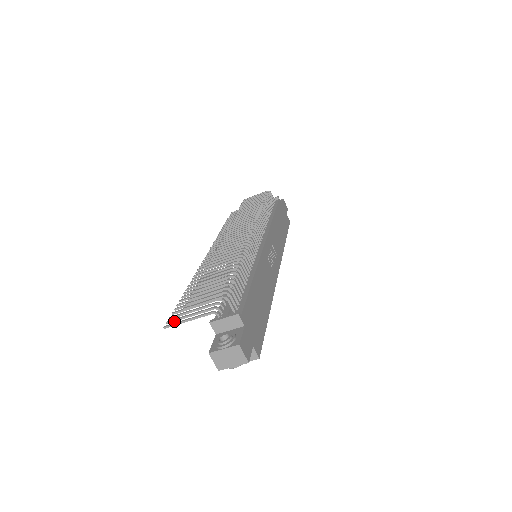
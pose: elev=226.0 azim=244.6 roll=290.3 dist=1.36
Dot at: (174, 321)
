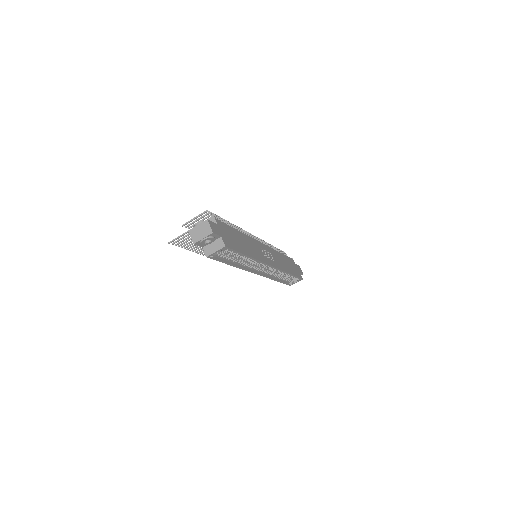
Dot at: (177, 241)
